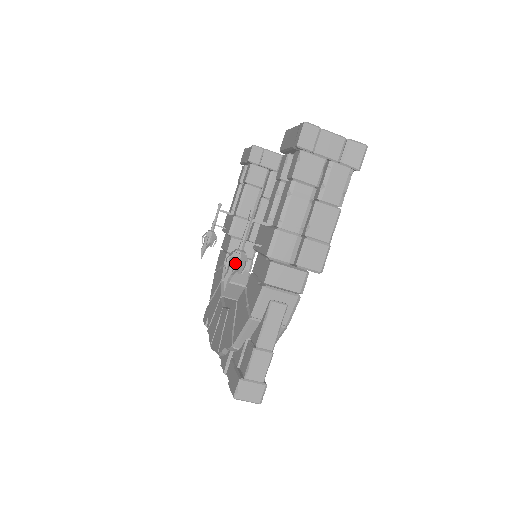
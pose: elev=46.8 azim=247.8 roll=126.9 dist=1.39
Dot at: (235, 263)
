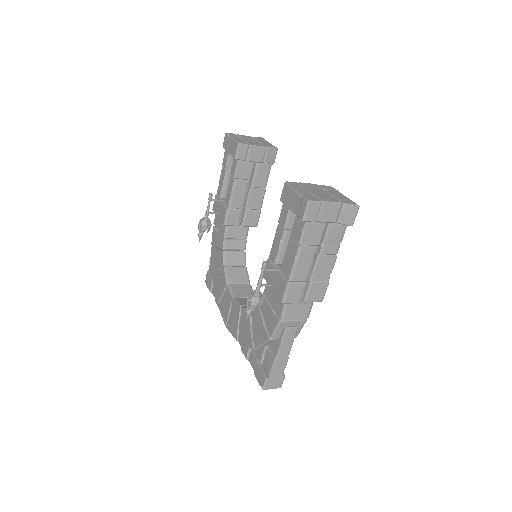
Dot at: (254, 304)
